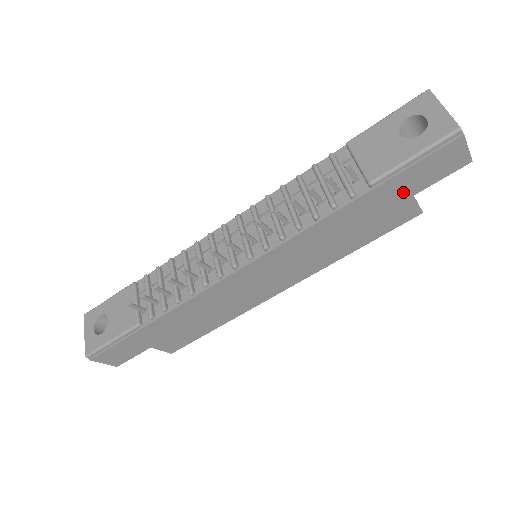
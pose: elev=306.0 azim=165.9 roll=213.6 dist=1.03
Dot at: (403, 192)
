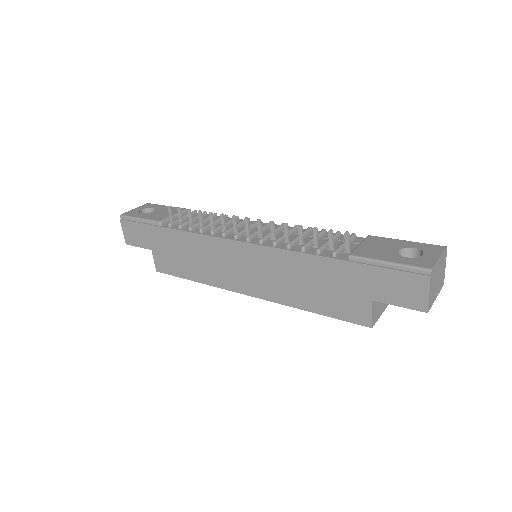
Dot at: (366, 288)
